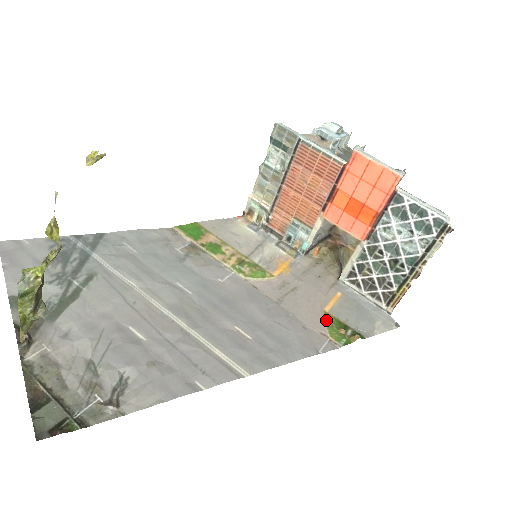
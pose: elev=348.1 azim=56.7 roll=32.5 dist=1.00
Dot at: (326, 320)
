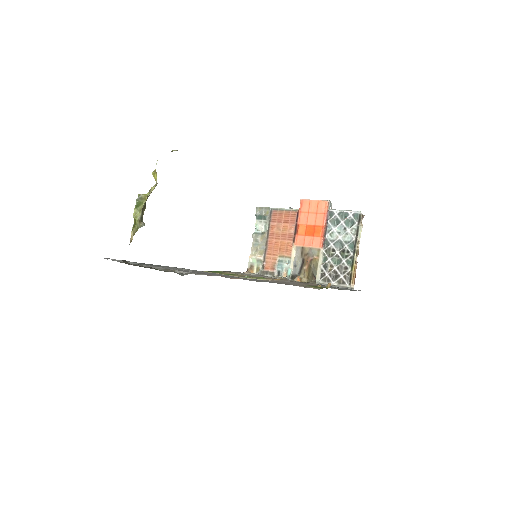
Dot at: (308, 285)
